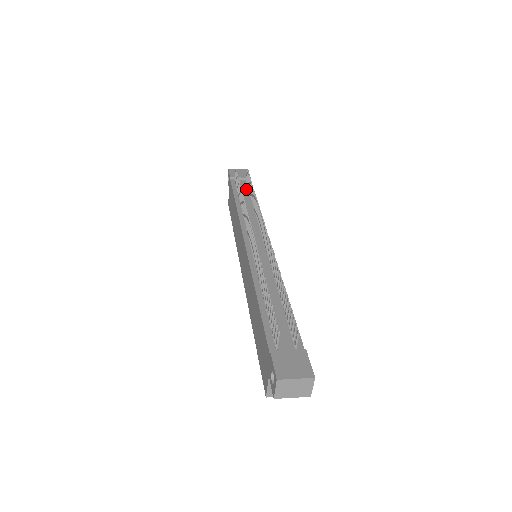
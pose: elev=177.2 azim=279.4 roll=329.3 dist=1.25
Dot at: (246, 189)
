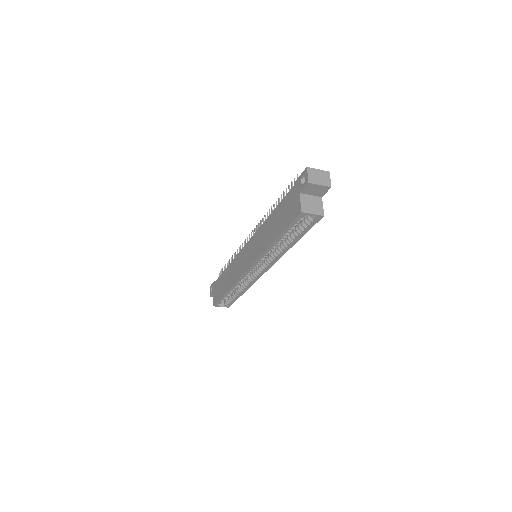
Dot at: occluded
